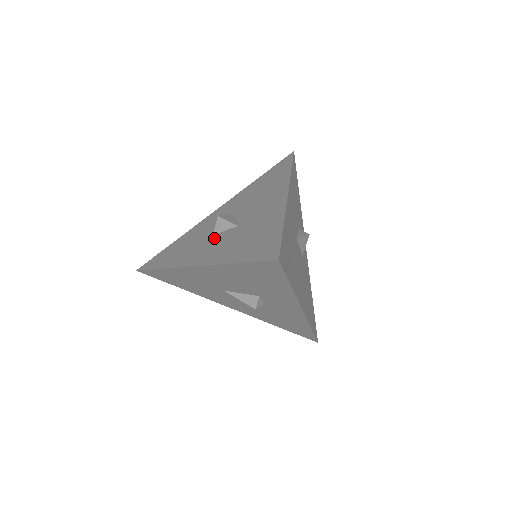
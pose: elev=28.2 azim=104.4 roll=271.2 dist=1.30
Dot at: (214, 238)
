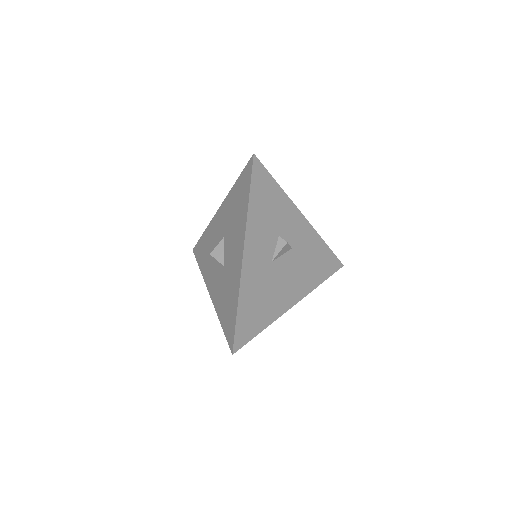
Dot at: (216, 266)
